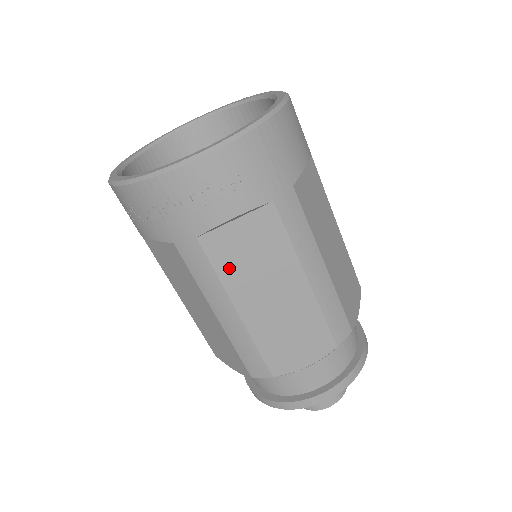
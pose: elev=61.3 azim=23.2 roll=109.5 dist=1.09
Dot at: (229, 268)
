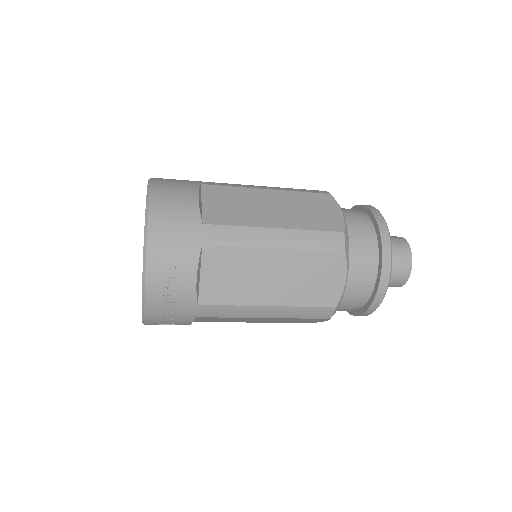
Dot at: (232, 296)
